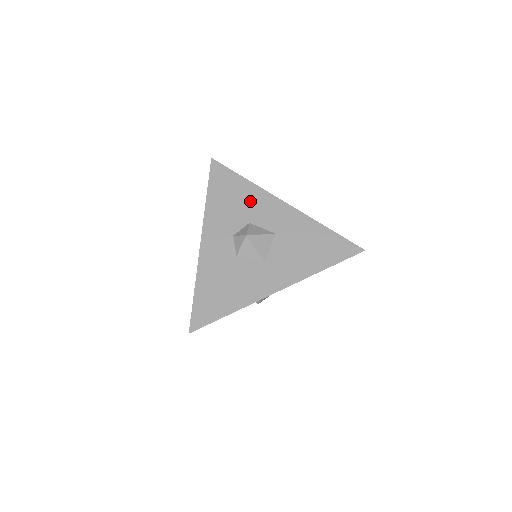
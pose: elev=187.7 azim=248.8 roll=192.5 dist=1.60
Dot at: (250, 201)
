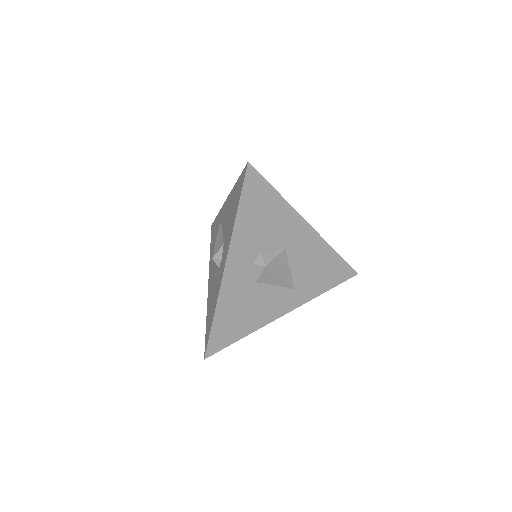
Dot at: occluded
